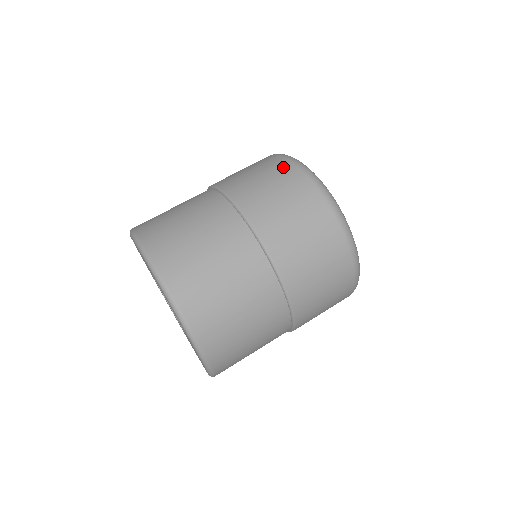
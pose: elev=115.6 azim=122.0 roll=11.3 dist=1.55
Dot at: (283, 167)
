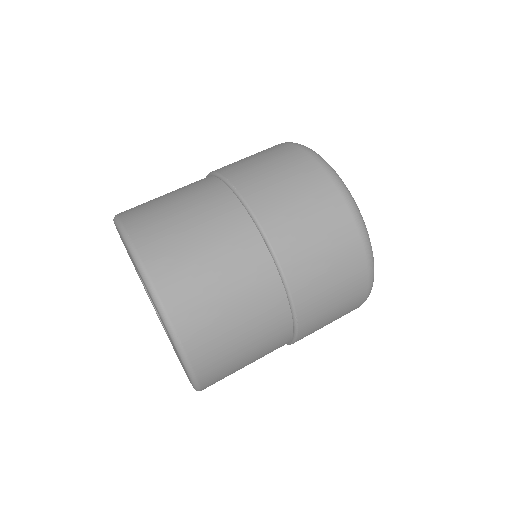
Dot at: (280, 147)
